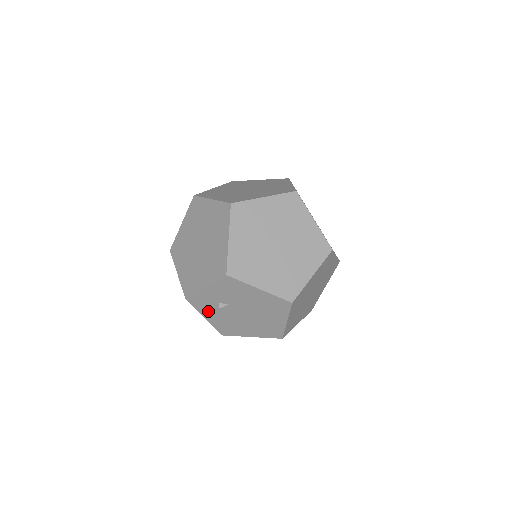
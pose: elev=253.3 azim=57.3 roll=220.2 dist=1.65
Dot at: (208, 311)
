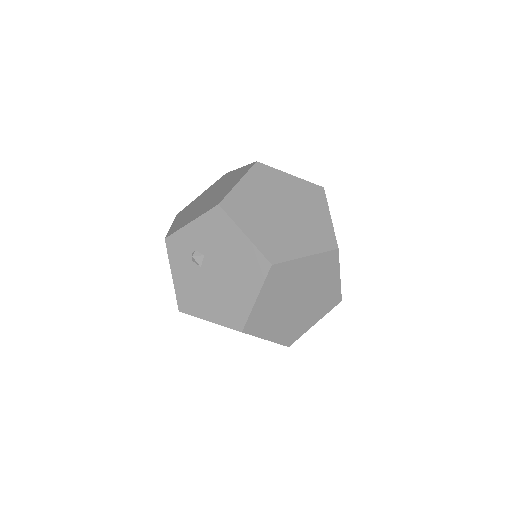
Dot at: (180, 263)
